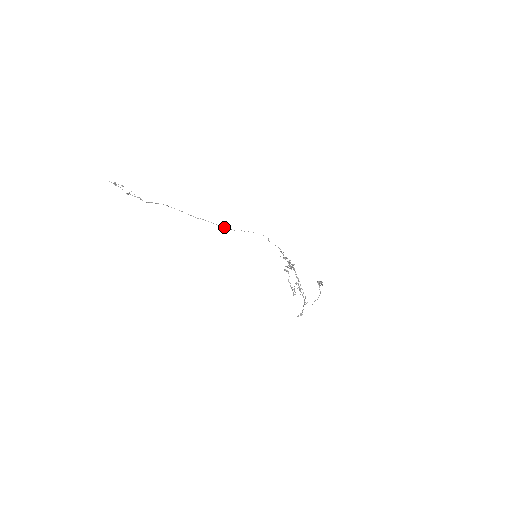
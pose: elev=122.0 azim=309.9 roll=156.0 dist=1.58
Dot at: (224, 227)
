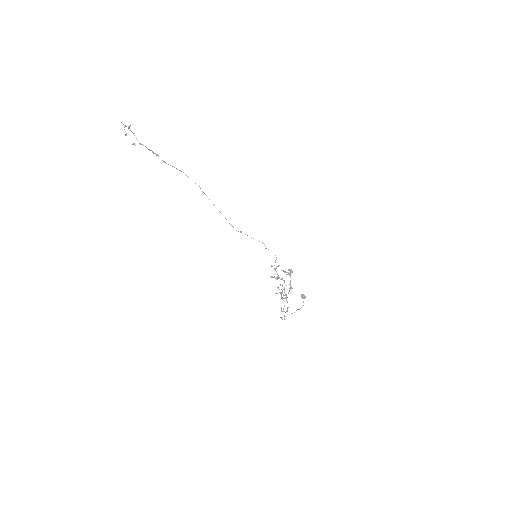
Dot at: occluded
